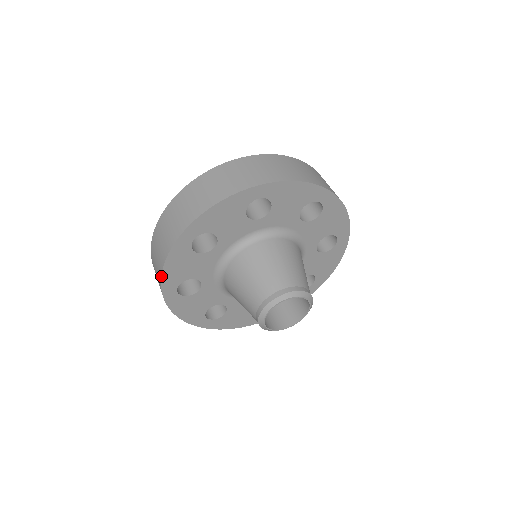
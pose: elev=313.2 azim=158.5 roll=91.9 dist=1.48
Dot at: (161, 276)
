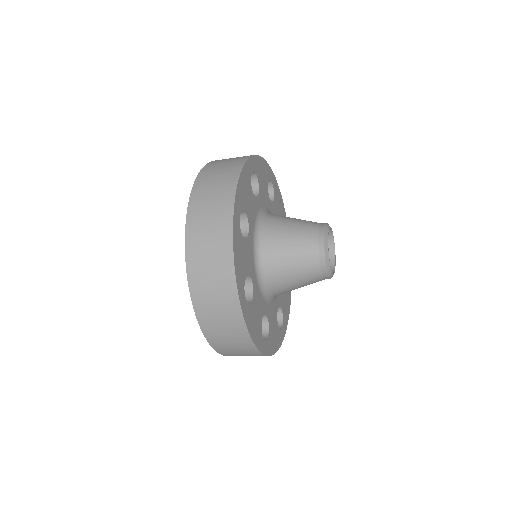
Dot at: (258, 155)
